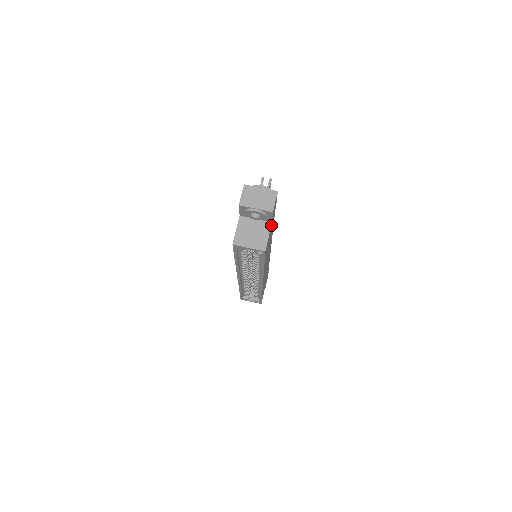
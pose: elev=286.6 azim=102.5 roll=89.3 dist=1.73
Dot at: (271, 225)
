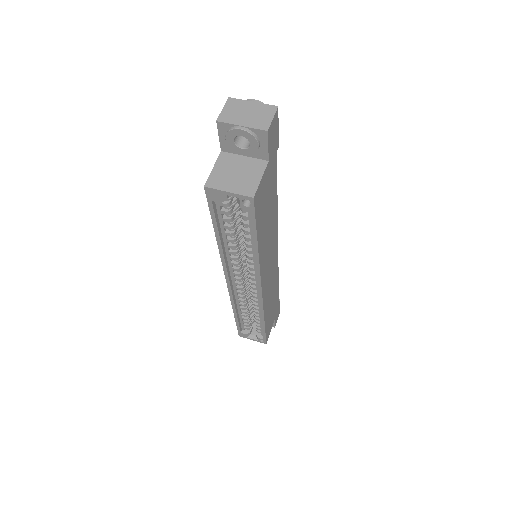
Dot at: (267, 167)
